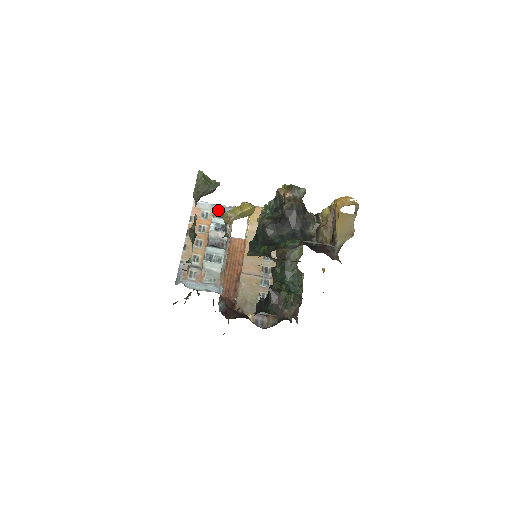
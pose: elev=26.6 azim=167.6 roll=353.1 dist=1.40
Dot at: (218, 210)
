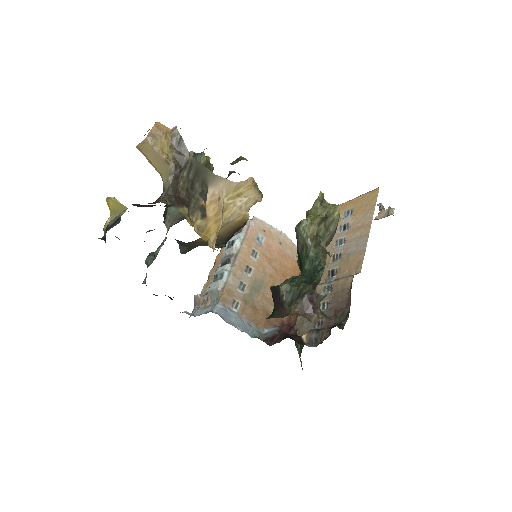
Dot at: occluded
